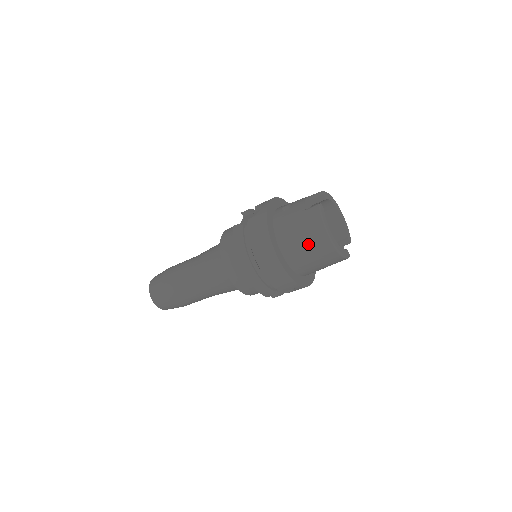
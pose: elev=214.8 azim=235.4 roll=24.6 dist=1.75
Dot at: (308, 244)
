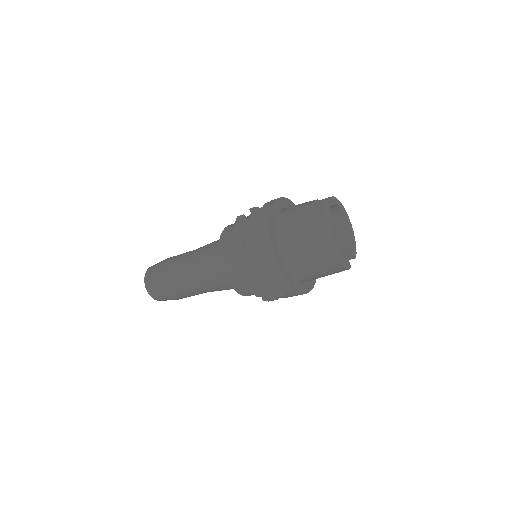
Dot at: (307, 242)
